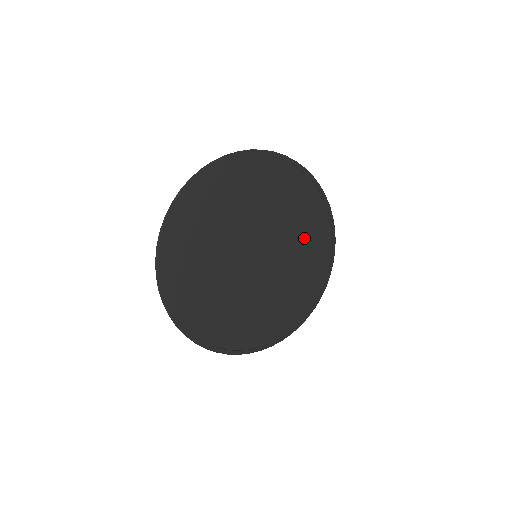
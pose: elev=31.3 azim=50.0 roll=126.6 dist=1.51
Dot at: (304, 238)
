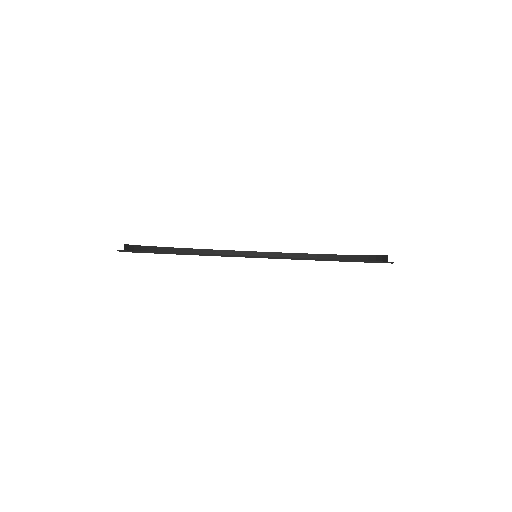
Dot at: occluded
